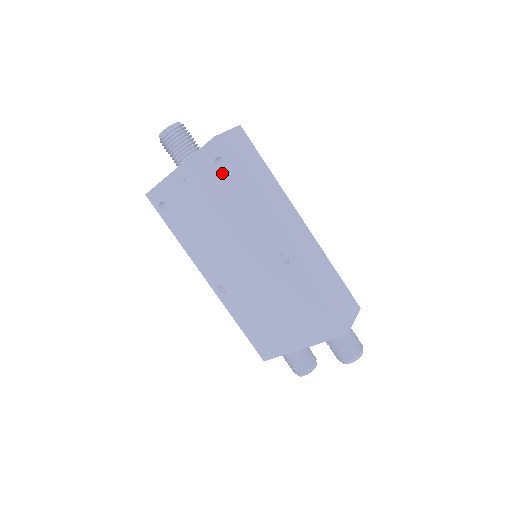
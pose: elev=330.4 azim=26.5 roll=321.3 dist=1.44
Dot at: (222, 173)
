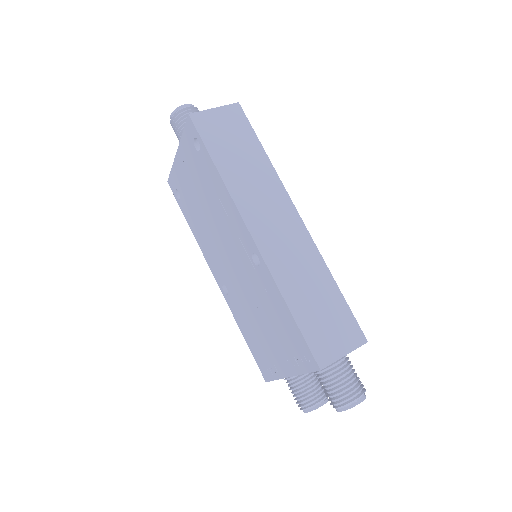
Dot at: (200, 156)
